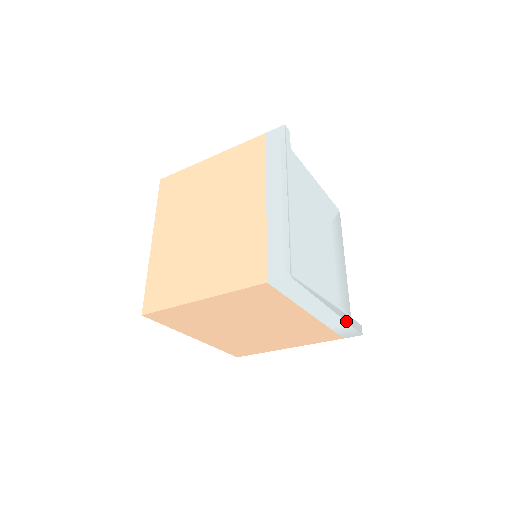
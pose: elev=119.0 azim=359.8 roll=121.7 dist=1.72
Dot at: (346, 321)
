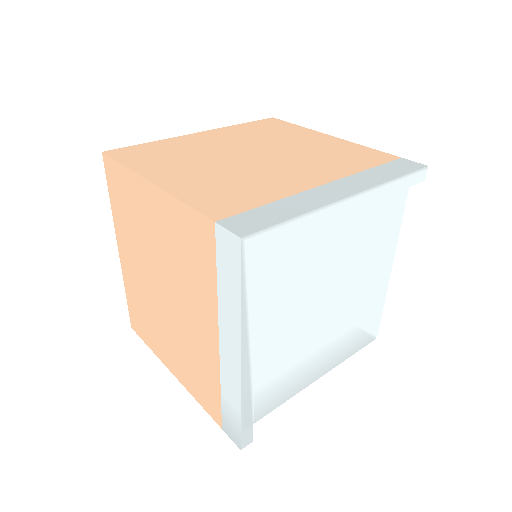
Dot at: (242, 402)
